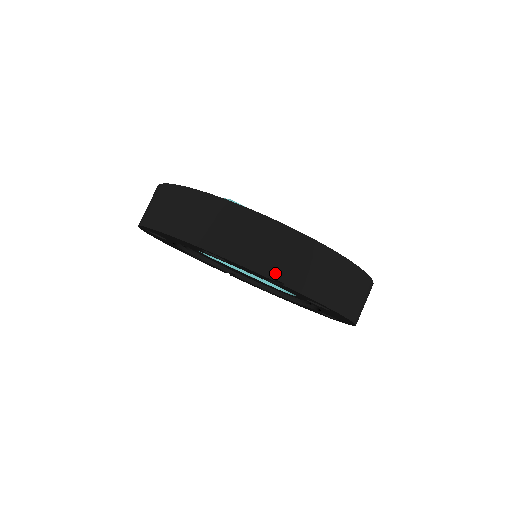
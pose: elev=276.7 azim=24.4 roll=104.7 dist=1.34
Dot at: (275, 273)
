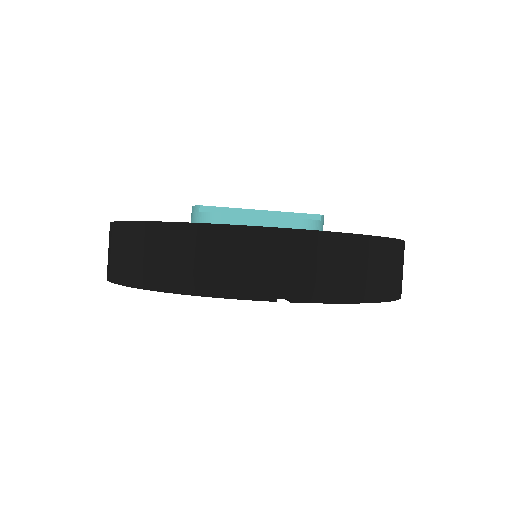
Dot at: (274, 292)
